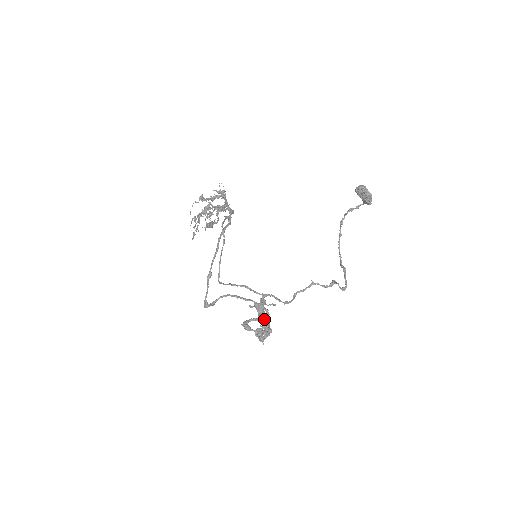
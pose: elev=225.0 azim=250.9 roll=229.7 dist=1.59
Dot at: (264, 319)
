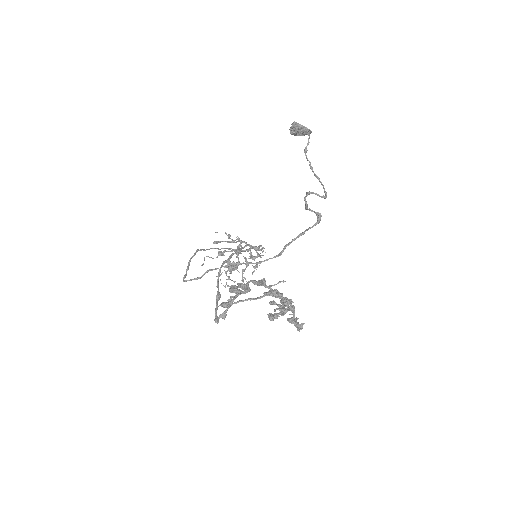
Dot at: occluded
